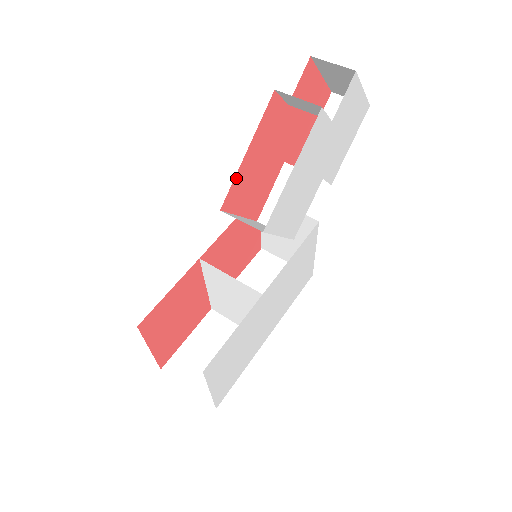
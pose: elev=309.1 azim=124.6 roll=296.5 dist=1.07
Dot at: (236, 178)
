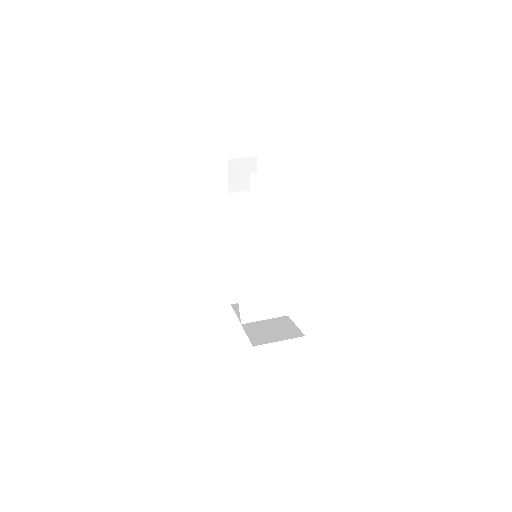
Dot at: occluded
